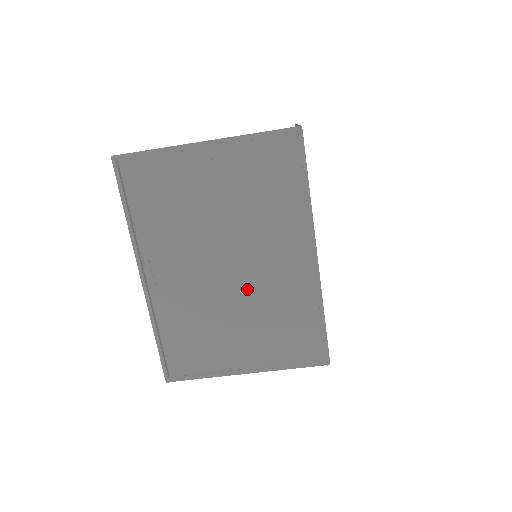
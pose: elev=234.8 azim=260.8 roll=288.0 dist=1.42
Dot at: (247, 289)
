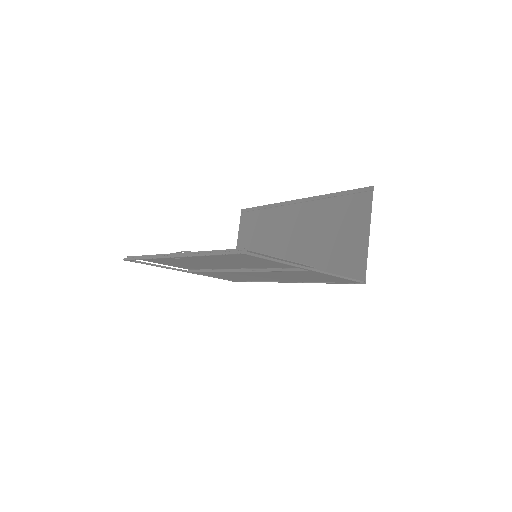
Dot at: (233, 273)
